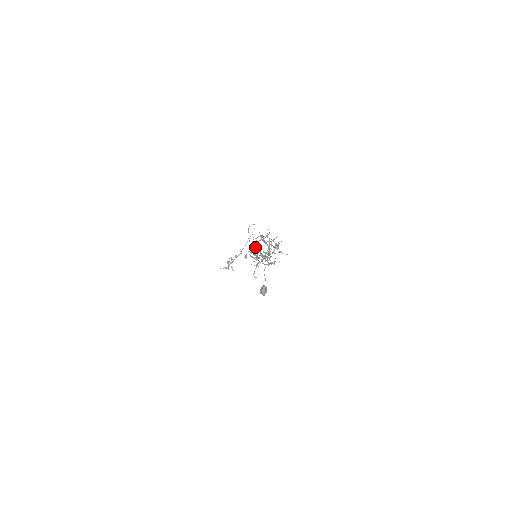
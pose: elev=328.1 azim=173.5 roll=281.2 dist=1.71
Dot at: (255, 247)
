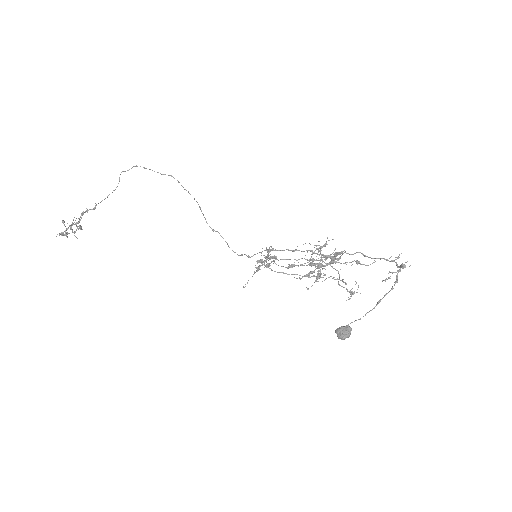
Dot at: (313, 259)
